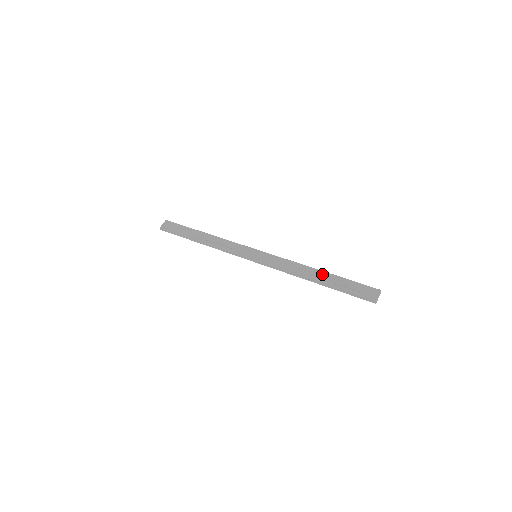
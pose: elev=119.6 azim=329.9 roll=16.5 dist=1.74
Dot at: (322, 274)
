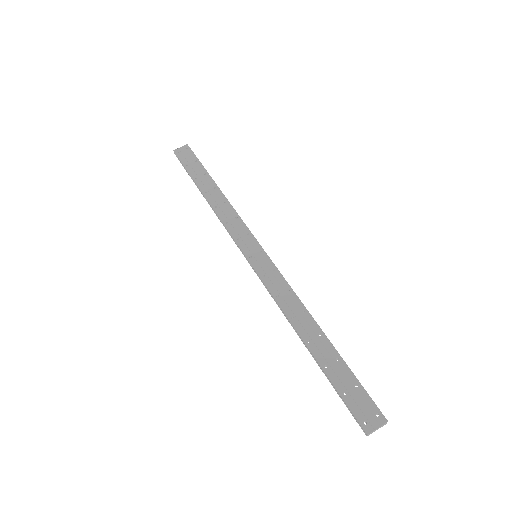
Dot at: (321, 339)
